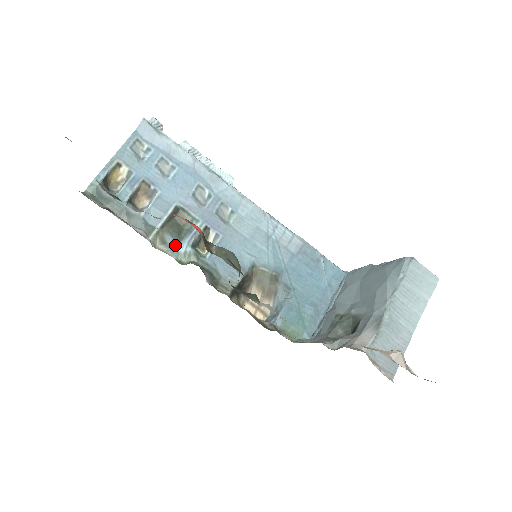
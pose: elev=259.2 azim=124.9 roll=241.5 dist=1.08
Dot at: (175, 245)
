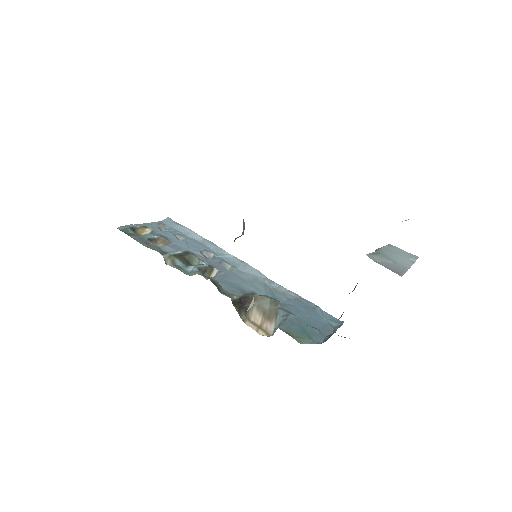
Dot at: (183, 267)
